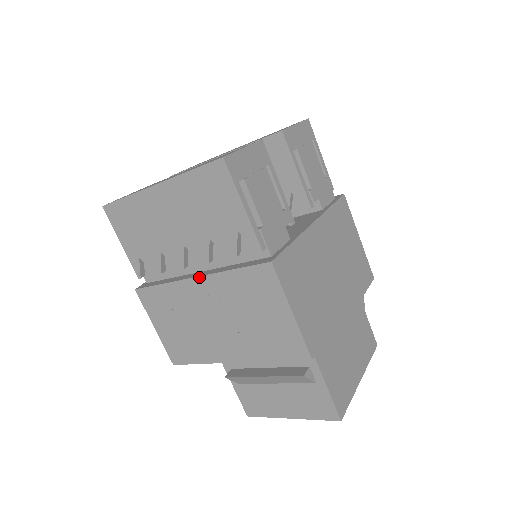
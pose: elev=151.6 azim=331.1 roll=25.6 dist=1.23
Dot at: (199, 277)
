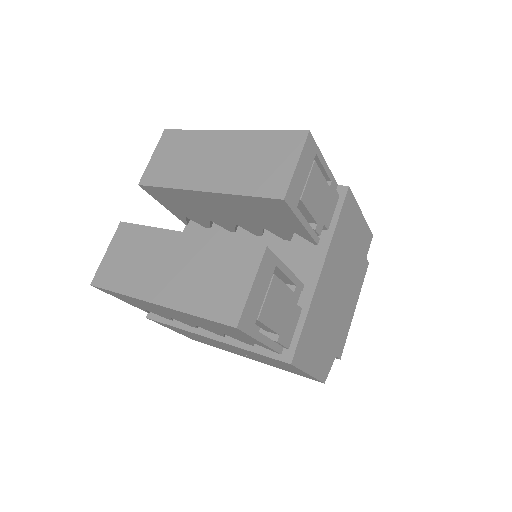
Dot at: (215, 340)
